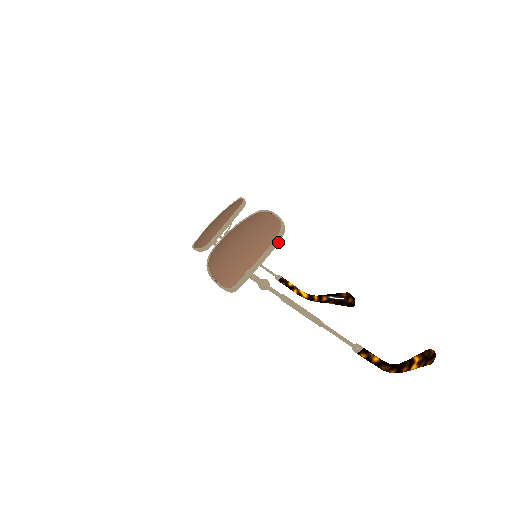
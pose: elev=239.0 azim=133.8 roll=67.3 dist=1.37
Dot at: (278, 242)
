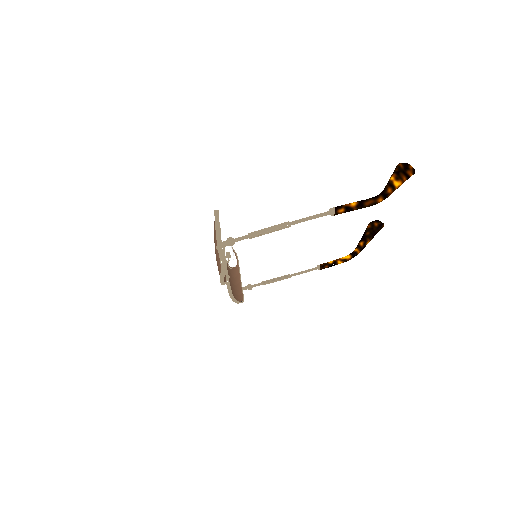
Dot at: (218, 218)
